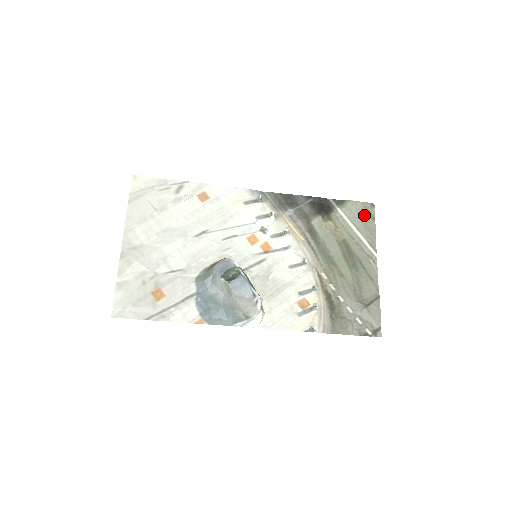
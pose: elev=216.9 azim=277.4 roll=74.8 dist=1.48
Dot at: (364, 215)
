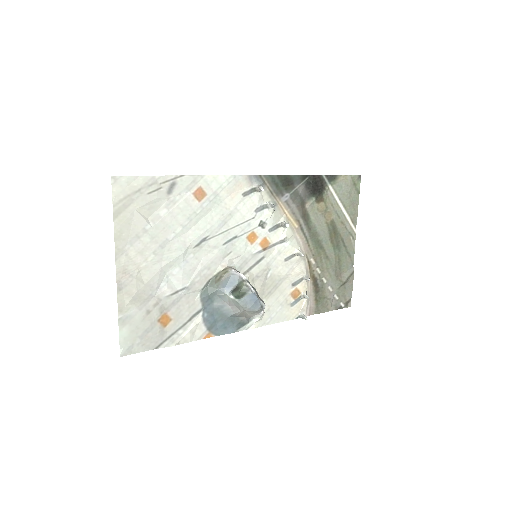
Dot at: (351, 190)
